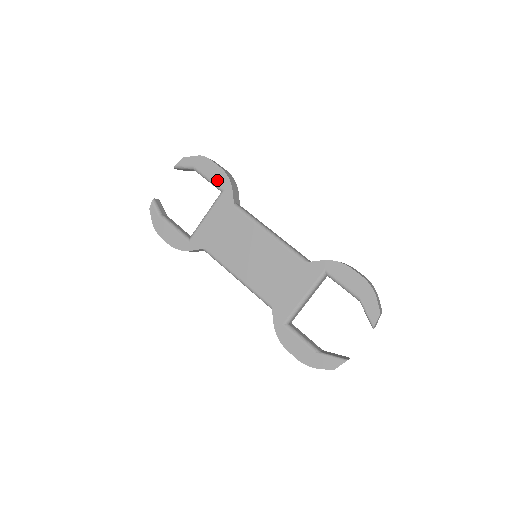
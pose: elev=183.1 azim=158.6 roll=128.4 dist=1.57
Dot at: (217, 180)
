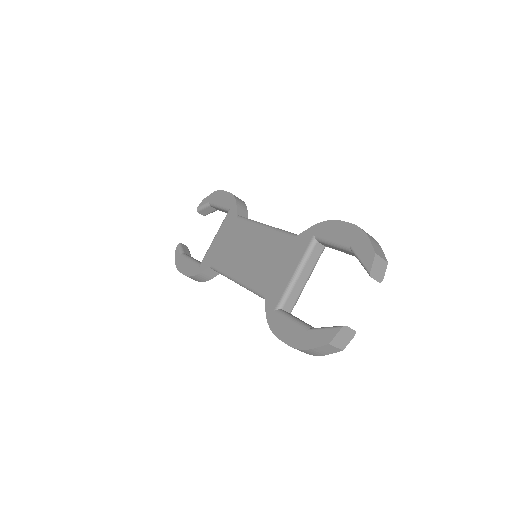
Dot at: (225, 203)
